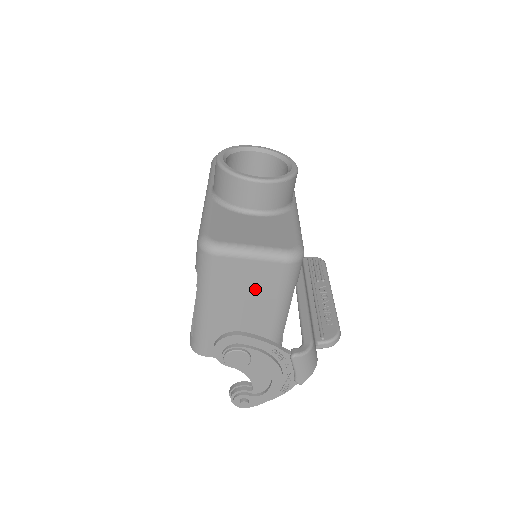
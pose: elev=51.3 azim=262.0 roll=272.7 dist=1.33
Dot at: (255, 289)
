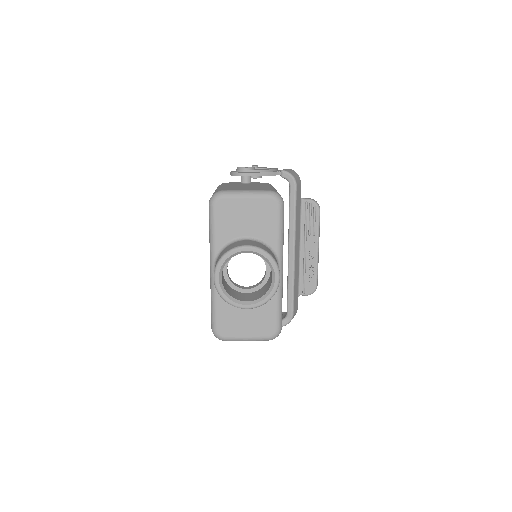
Dot at: occluded
